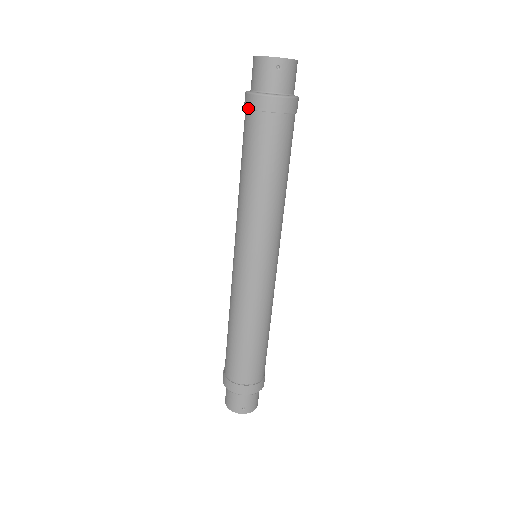
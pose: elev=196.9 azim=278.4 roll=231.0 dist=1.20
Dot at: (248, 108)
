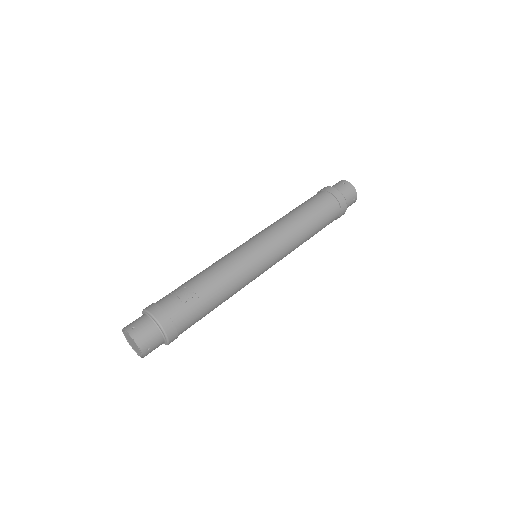
Dot at: occluded
